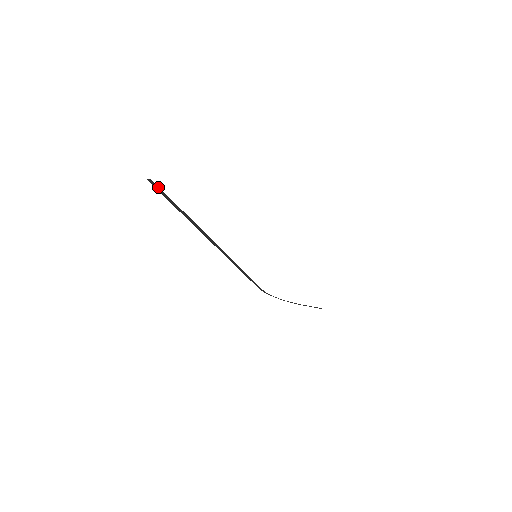
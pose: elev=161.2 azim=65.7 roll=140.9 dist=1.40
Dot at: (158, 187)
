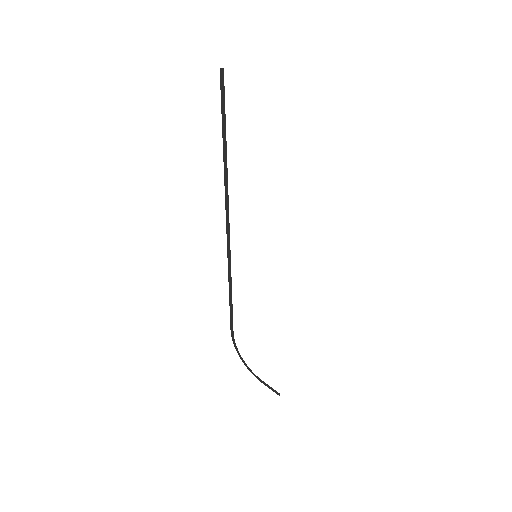
Dot at: occluded
